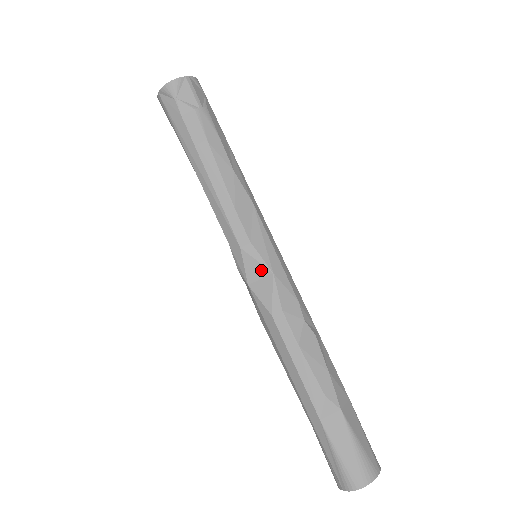
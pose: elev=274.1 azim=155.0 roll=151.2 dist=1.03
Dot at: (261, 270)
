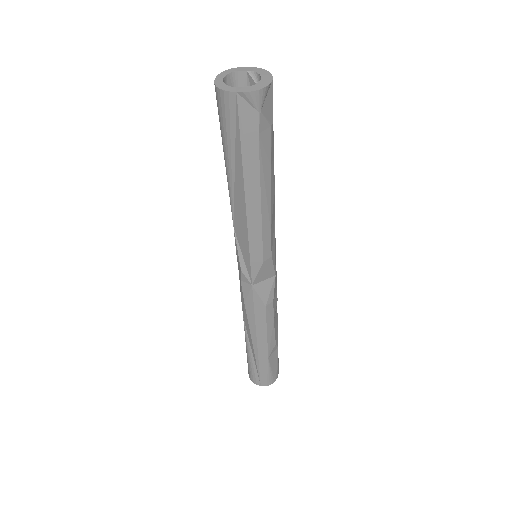
Dot at: (268, 275)
